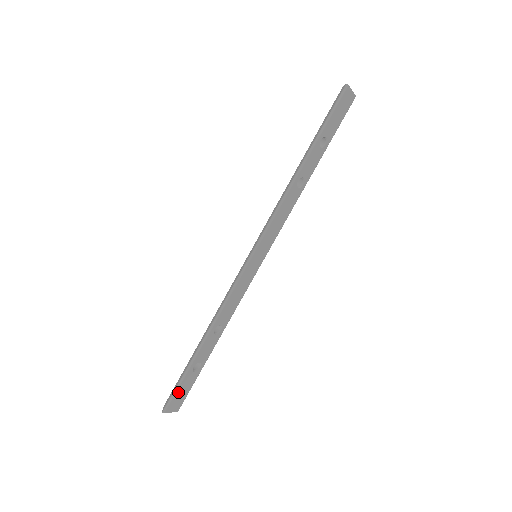
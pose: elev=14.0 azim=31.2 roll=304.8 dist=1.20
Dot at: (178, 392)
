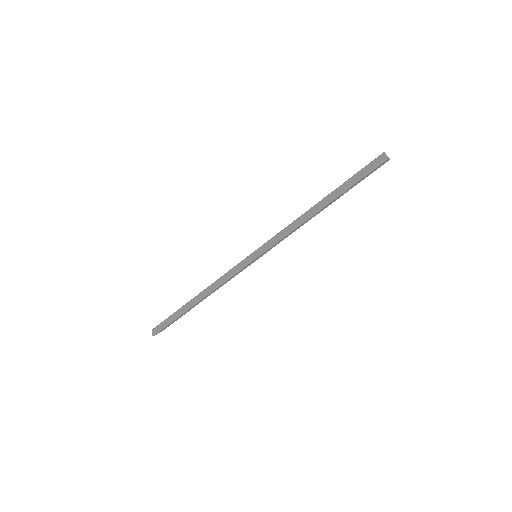
Dot at: occluded
